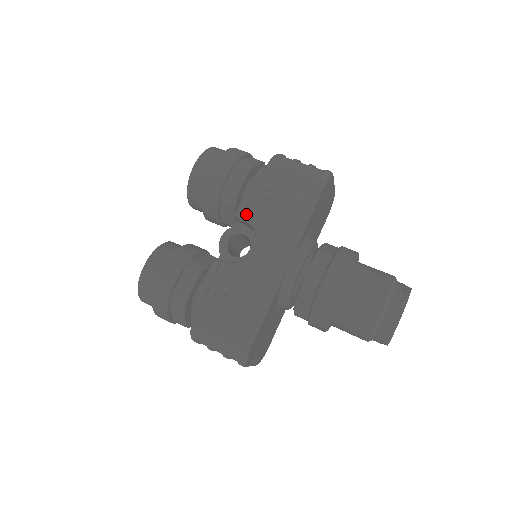
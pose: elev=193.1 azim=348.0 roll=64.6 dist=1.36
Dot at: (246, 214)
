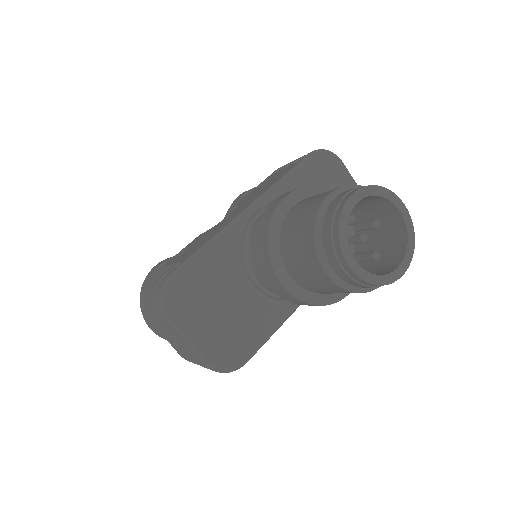
Dot at: occluded
